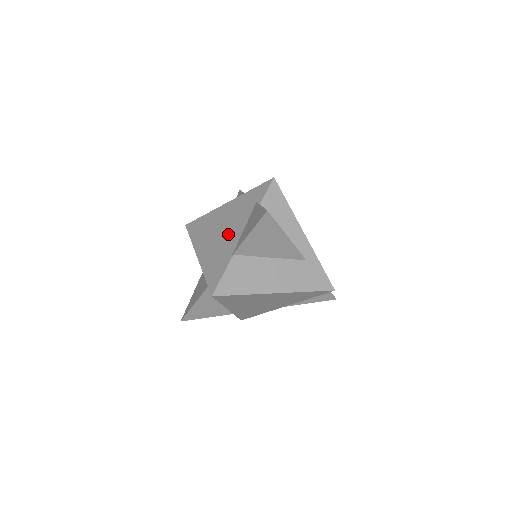
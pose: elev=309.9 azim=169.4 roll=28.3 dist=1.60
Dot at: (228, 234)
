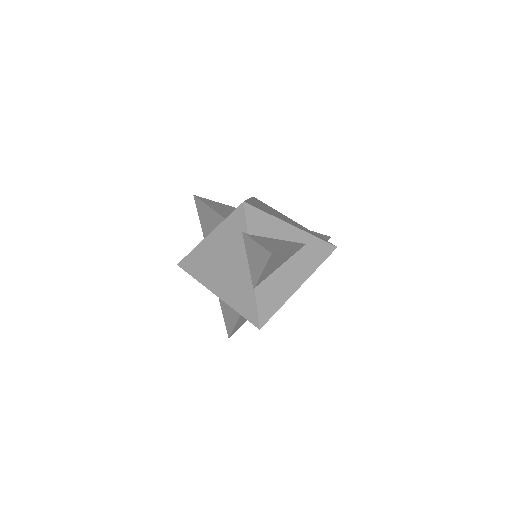
Dot at: (234, 269)
